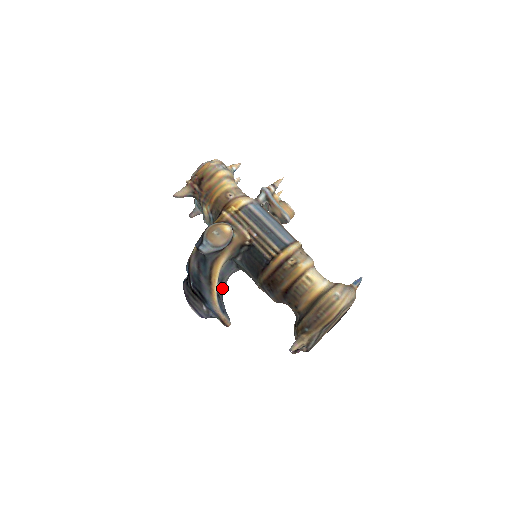
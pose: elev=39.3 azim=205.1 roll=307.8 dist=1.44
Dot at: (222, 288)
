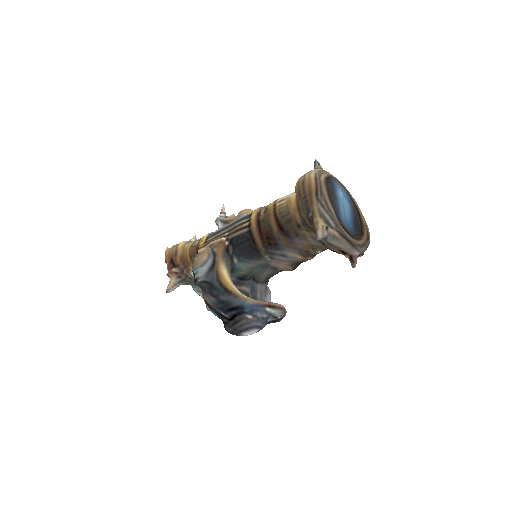
Dot at: occluded
